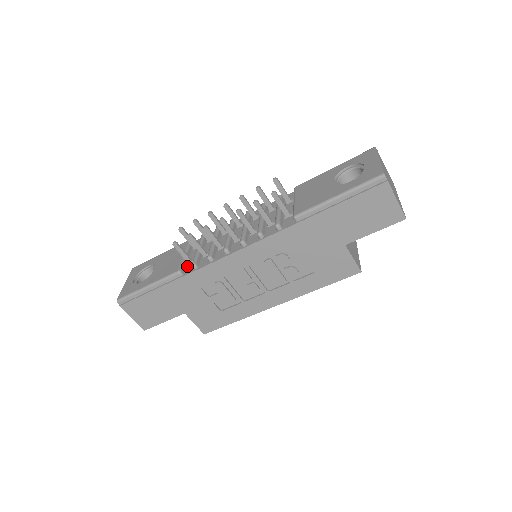
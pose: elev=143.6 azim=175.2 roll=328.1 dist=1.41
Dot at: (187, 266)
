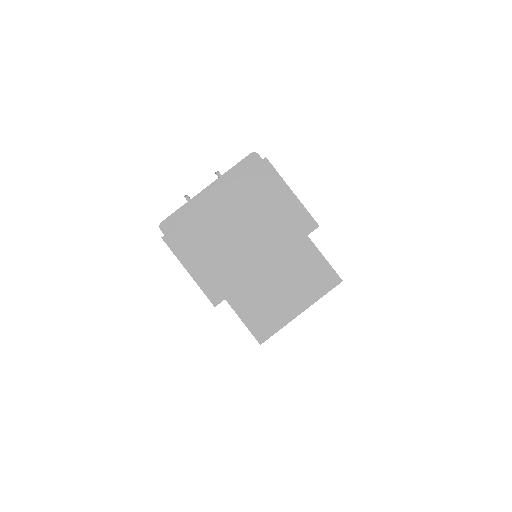
Dot at: occluded
